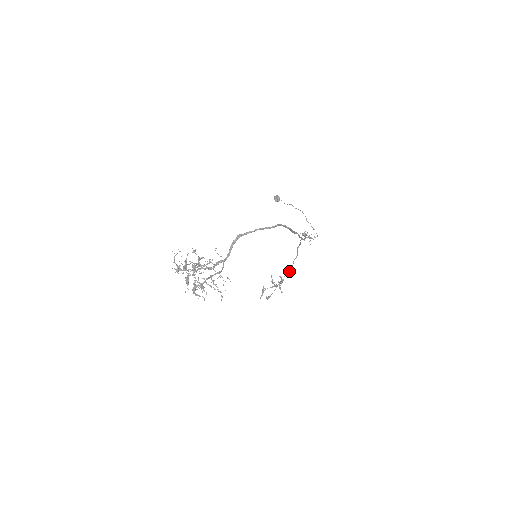
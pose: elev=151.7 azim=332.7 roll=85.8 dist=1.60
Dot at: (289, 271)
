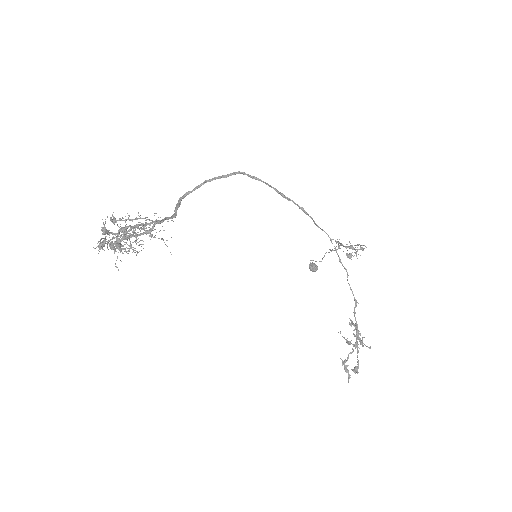
Dot at: (355, 305)
